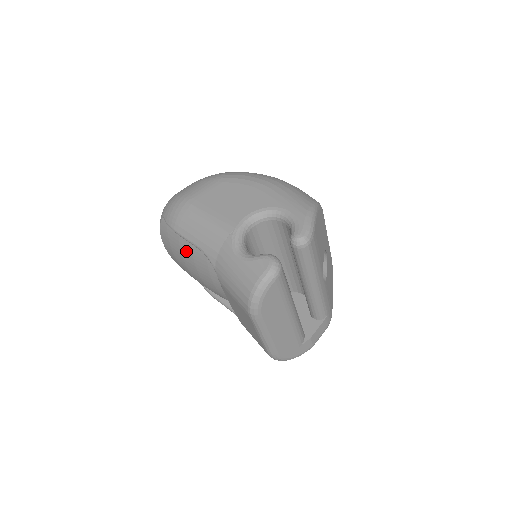
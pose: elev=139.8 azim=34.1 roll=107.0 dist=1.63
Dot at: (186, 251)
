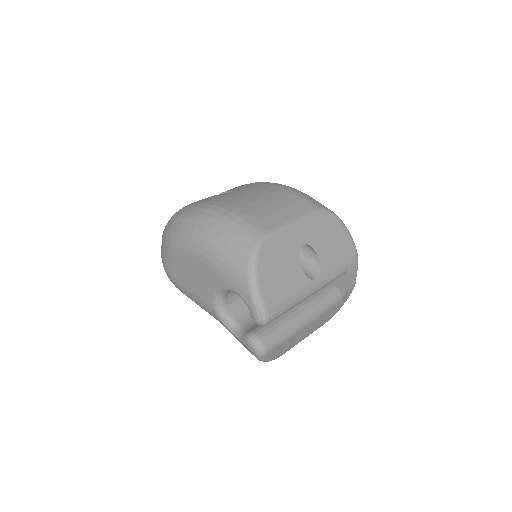
Dot at: occluded
